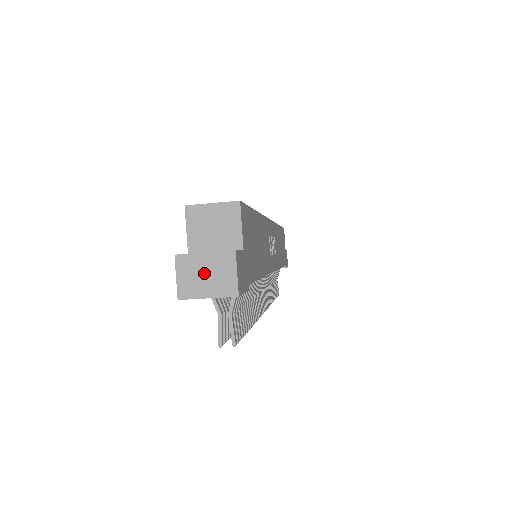
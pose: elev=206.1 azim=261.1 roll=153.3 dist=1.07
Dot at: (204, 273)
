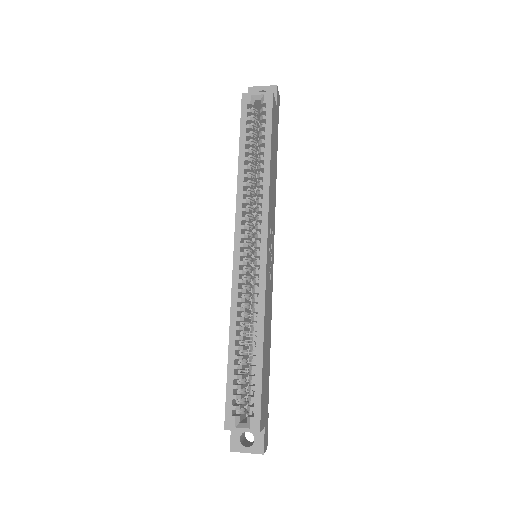
Dot at: occluded
